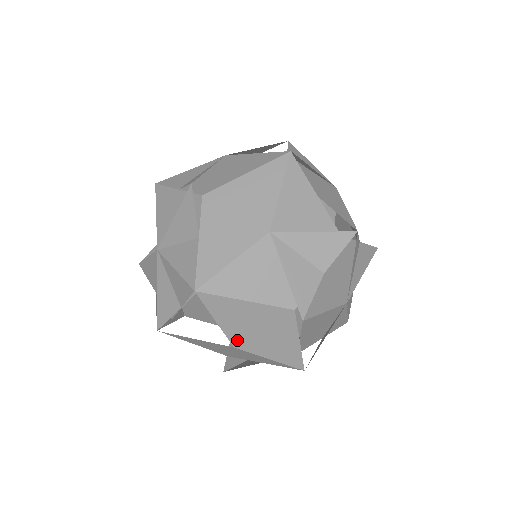
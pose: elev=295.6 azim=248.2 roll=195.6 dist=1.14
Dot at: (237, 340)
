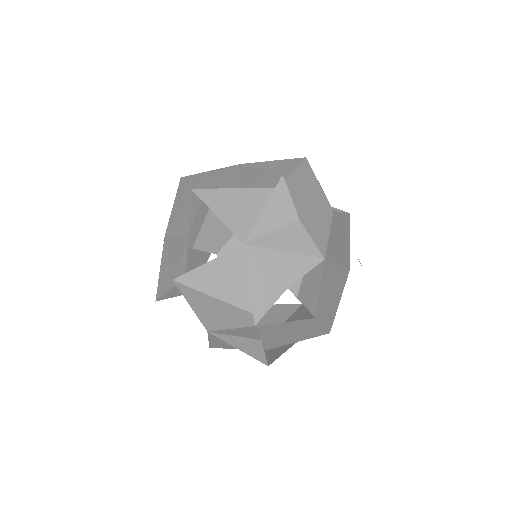
Dot at: (319, 309)
